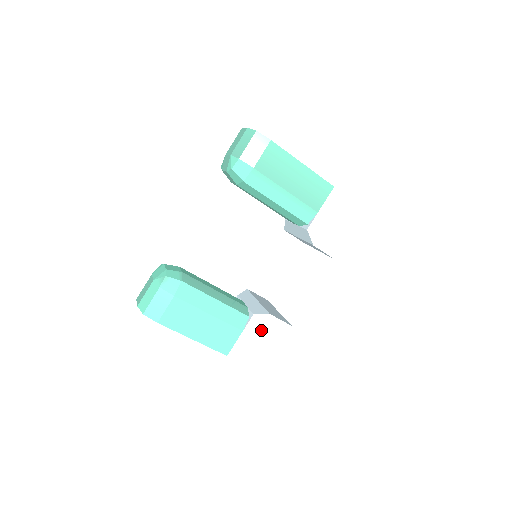
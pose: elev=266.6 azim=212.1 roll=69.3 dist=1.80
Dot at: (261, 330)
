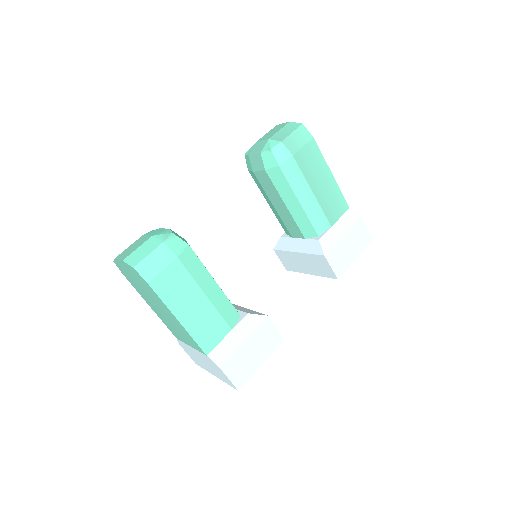
Dot at: (254, 332)
